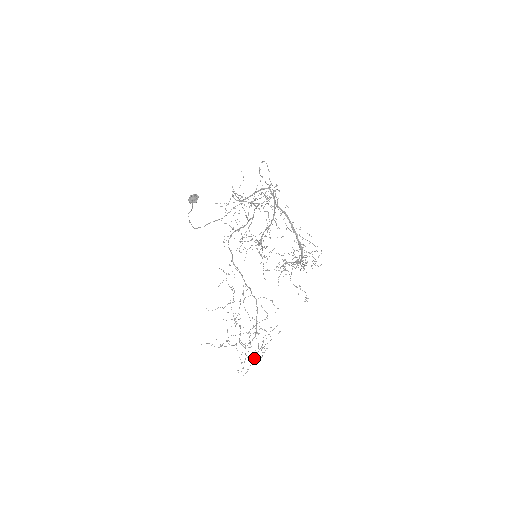
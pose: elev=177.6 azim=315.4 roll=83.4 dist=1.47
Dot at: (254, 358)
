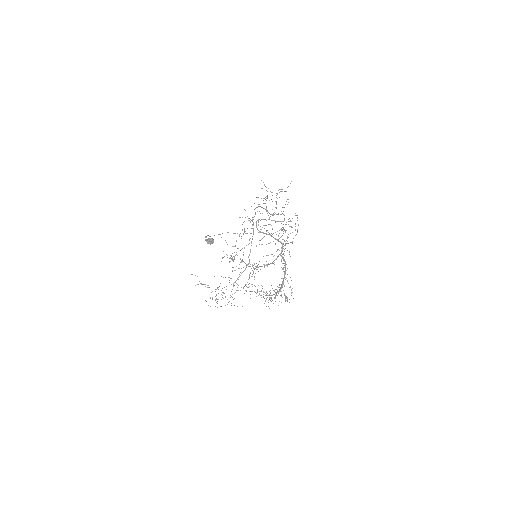
Dot at: (223, 298)
